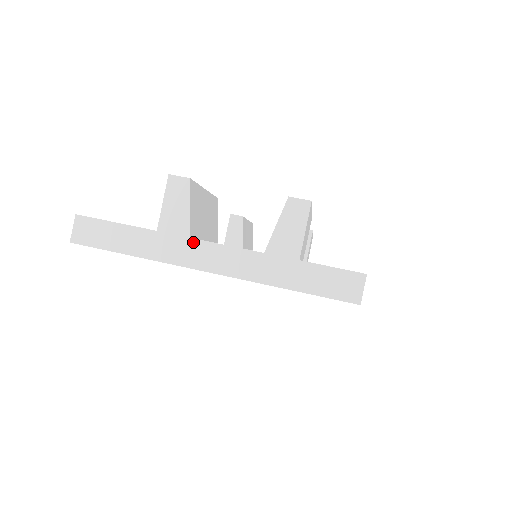
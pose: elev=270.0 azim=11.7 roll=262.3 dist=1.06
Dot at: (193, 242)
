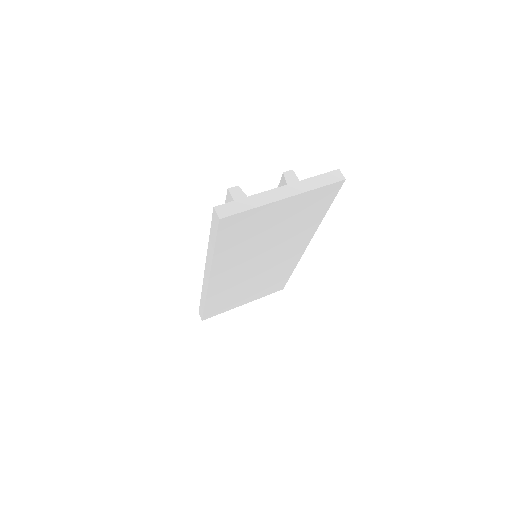
Dot at: (271, 191)
